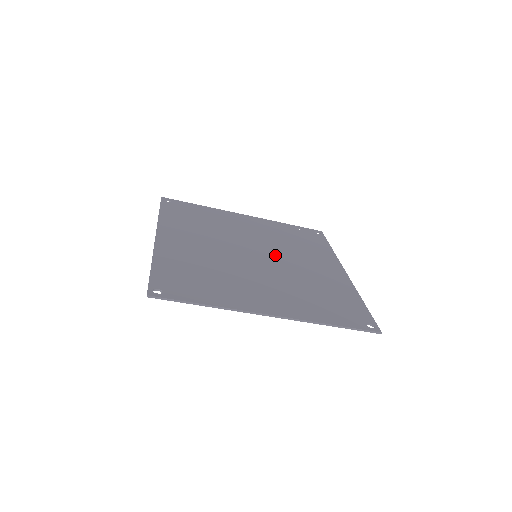
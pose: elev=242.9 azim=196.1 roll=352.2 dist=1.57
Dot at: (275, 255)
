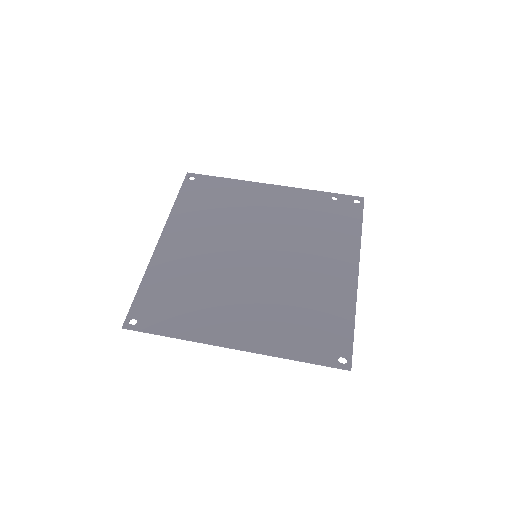
Dot at: (279, 252)
